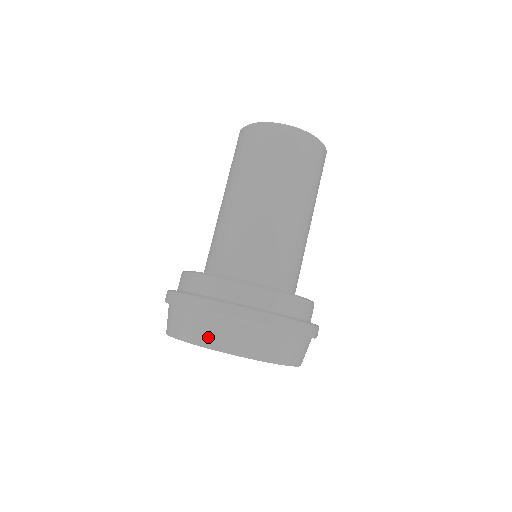
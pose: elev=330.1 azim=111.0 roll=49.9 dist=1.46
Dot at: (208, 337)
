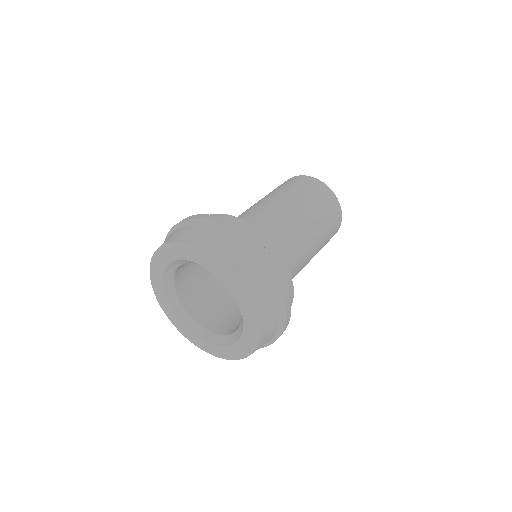
Dot at: (177, 236)
